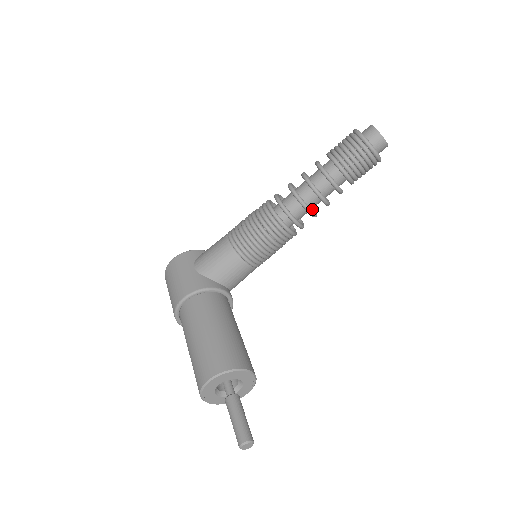
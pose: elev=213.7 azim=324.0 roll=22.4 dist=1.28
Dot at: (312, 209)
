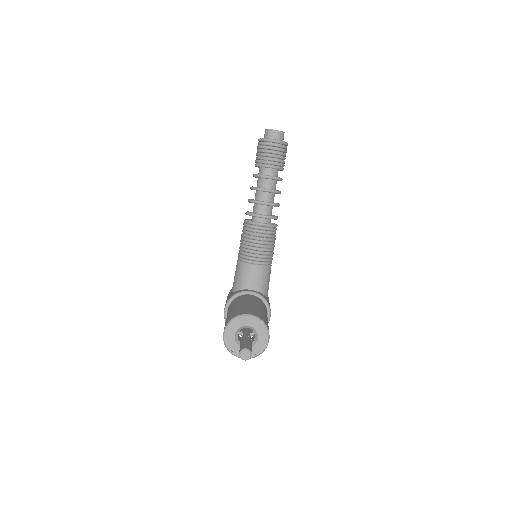
Dot at: occluded
